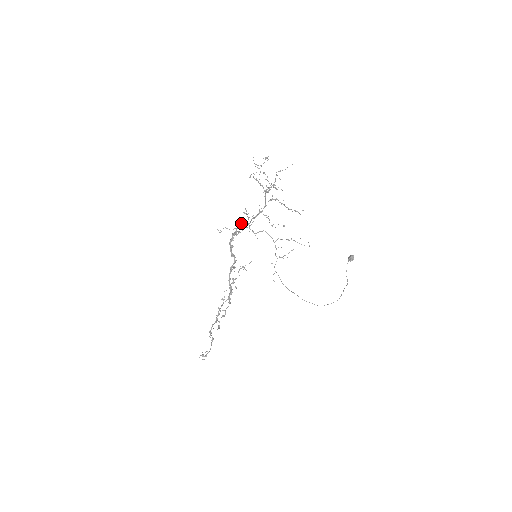
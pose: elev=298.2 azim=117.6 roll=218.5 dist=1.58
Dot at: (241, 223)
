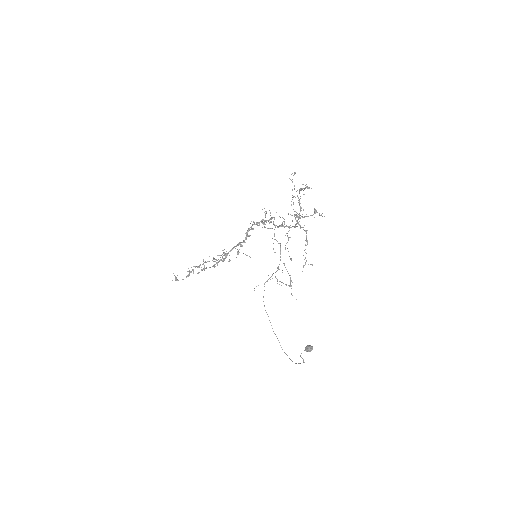
Dot at: (274, 219)
